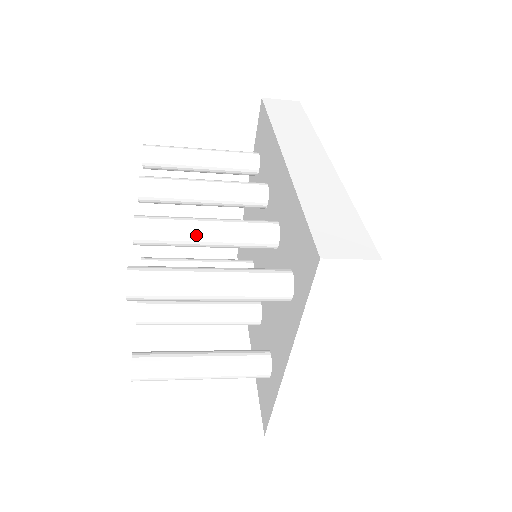
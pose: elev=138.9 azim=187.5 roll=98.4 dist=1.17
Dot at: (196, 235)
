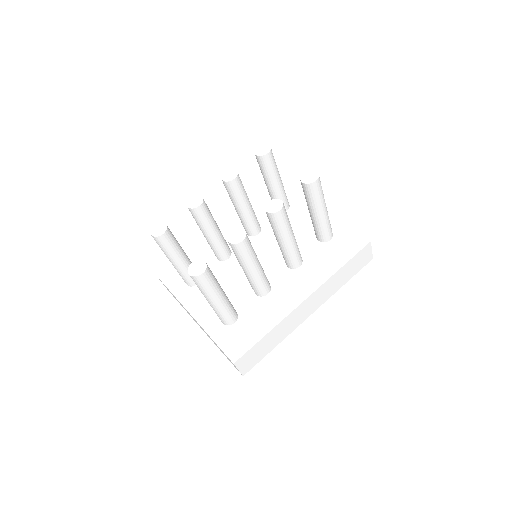
Dot at: (245, 267)
